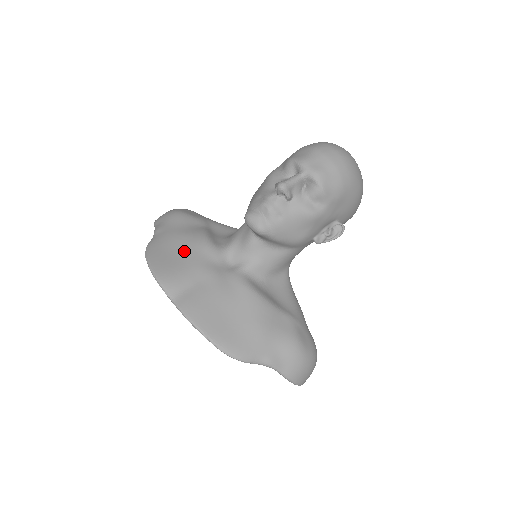
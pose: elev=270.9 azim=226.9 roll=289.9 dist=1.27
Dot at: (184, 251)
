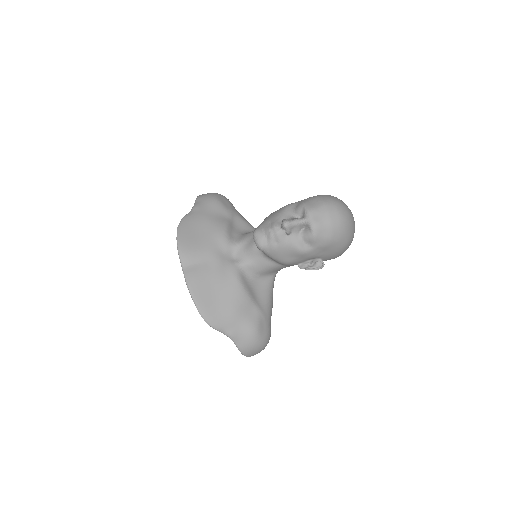
Dot at: (205, 234)
